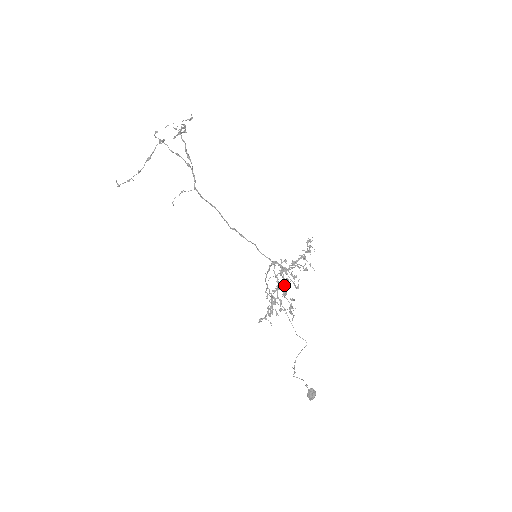
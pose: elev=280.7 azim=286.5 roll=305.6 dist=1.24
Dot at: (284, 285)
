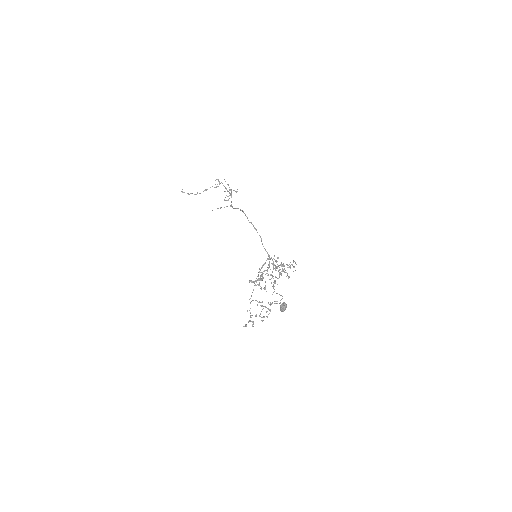
Dot at: occluded
